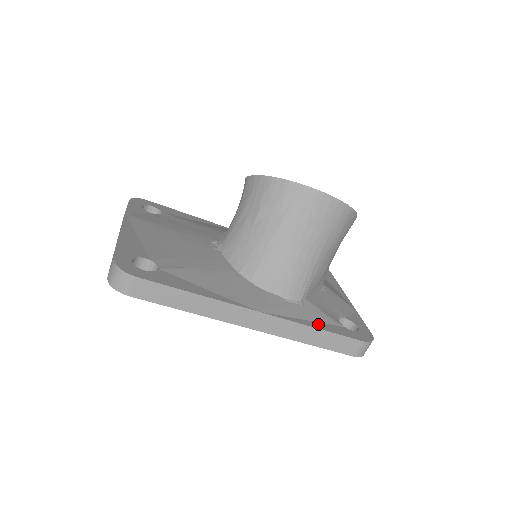
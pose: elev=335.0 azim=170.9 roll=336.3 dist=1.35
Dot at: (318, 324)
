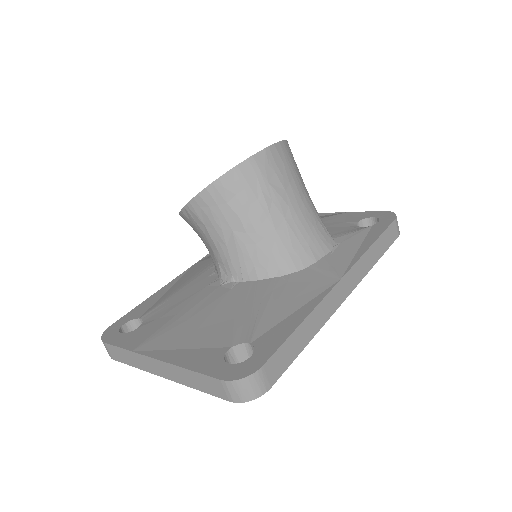
Dot at: (366, 242)
